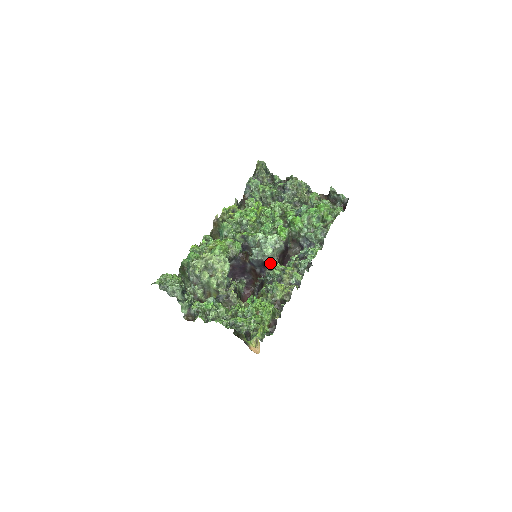
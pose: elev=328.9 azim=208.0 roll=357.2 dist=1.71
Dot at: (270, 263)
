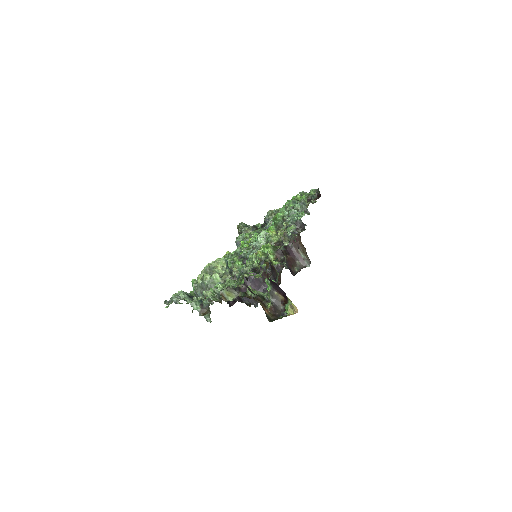
Dot at: occluded
